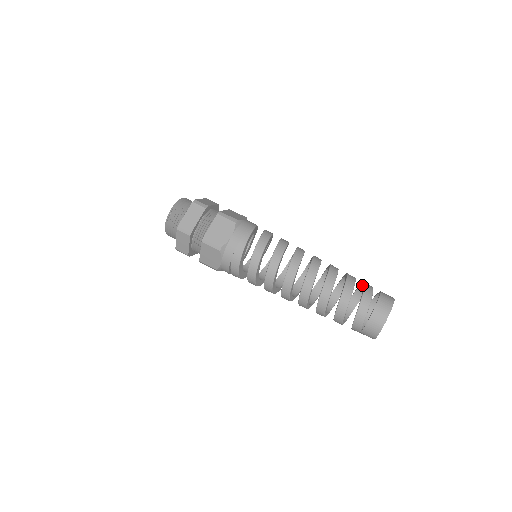
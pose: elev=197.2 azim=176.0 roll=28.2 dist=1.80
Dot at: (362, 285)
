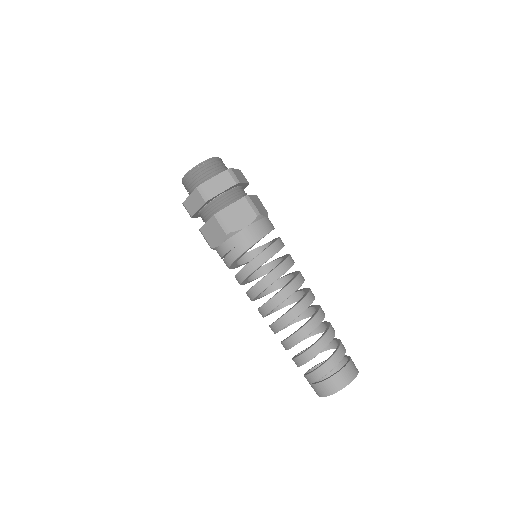
Dot at: (337, 341)
